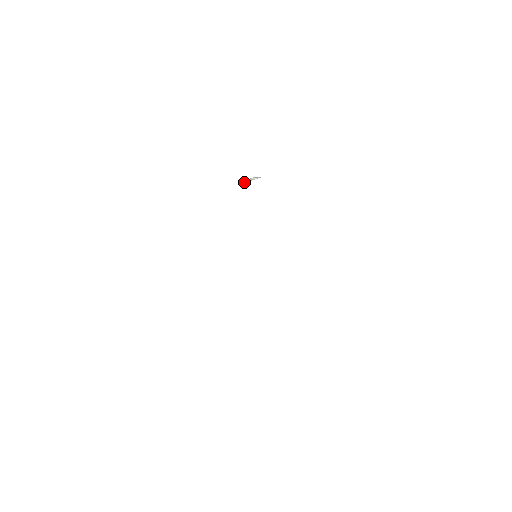
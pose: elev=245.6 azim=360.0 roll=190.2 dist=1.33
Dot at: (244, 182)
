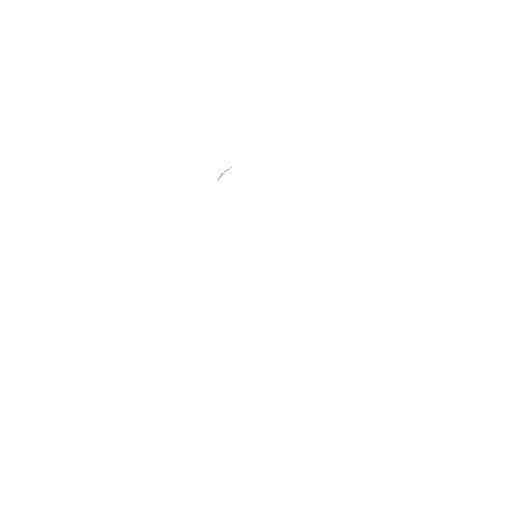
Dot at: occluded
